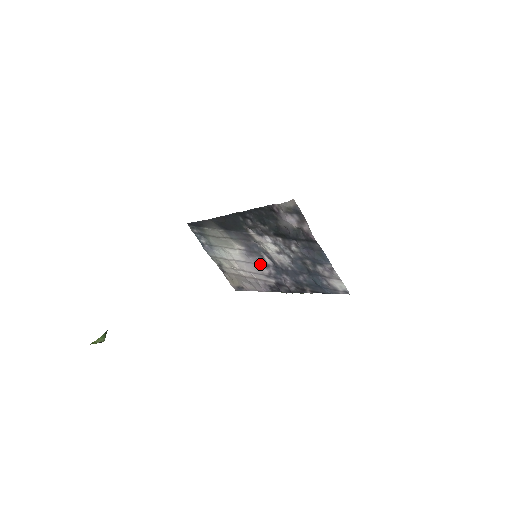
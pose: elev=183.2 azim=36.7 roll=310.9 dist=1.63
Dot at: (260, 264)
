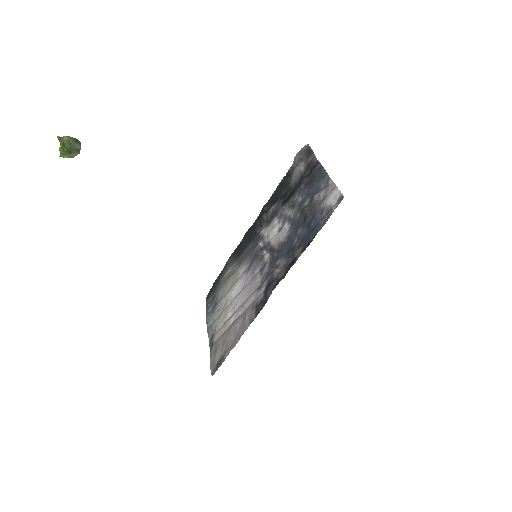
Dot at: (257, 273)
